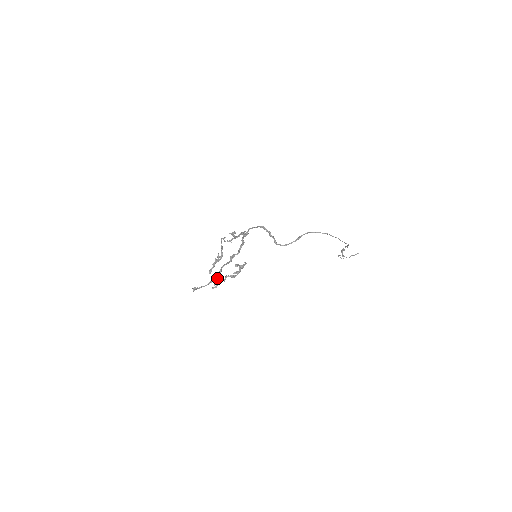
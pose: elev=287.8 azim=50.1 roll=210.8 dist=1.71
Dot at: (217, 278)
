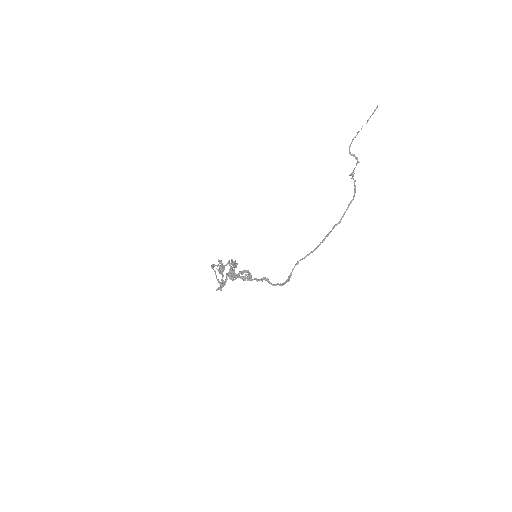
Dot at: occluded
